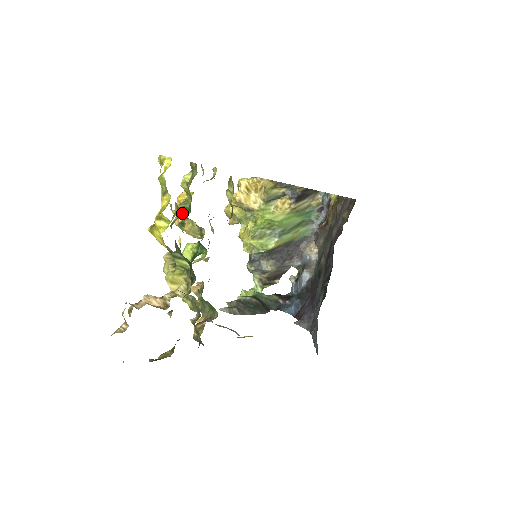
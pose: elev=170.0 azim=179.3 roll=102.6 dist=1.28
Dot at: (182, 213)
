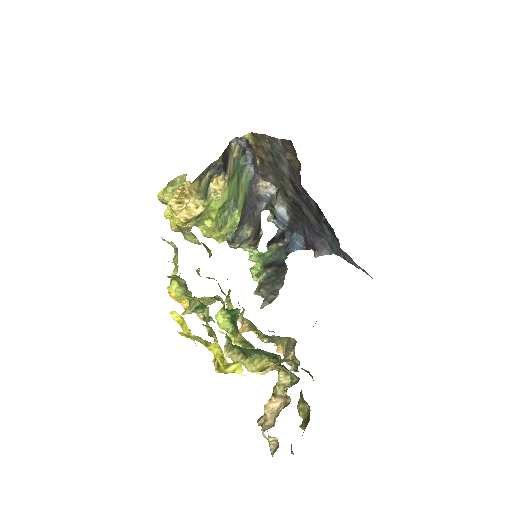
Dot at: (199, 312)
